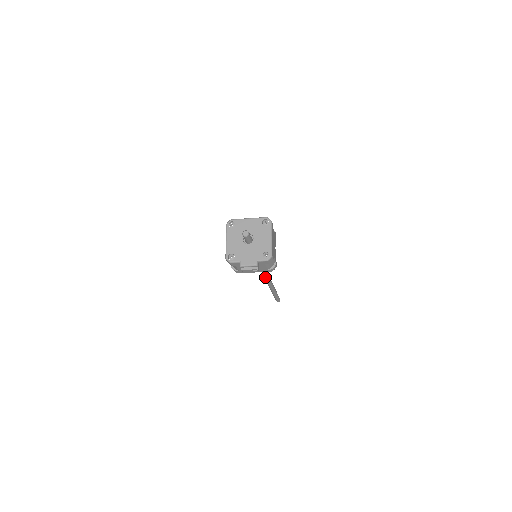
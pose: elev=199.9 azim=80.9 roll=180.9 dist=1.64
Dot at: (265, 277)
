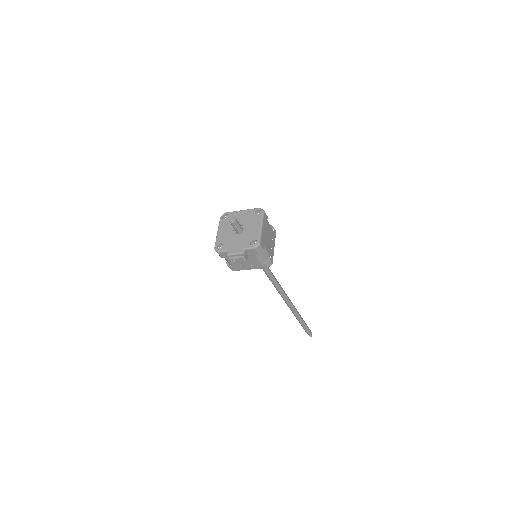
Dot at: (279, 292)
